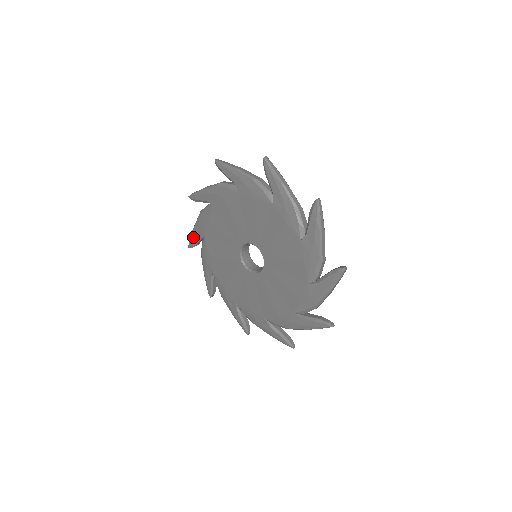
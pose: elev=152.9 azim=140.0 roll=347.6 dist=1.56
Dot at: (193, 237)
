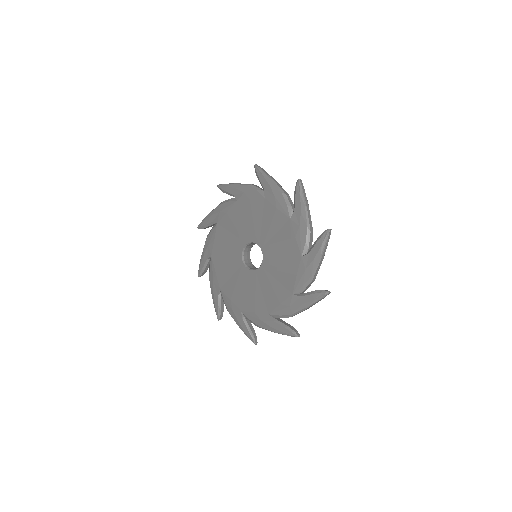
Dot at: (206, 220)
